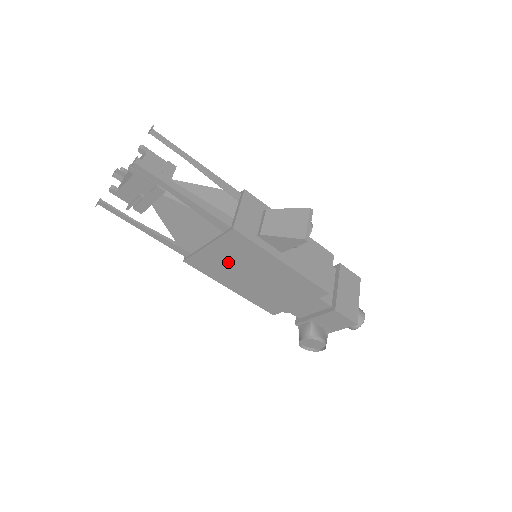
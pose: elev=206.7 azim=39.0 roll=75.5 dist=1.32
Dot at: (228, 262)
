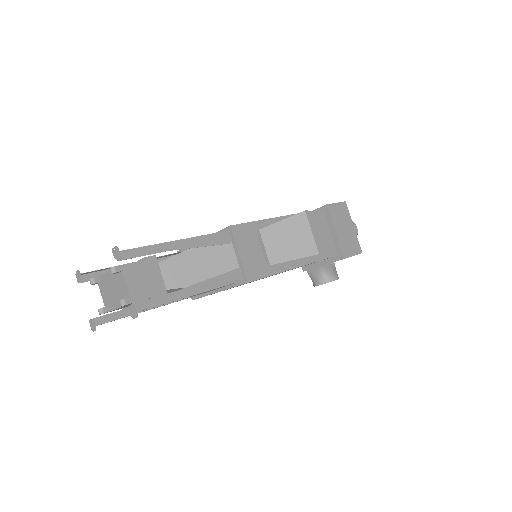
Dot at: occluded
